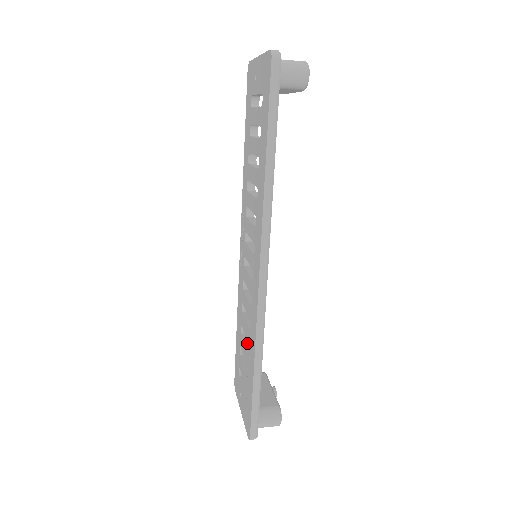
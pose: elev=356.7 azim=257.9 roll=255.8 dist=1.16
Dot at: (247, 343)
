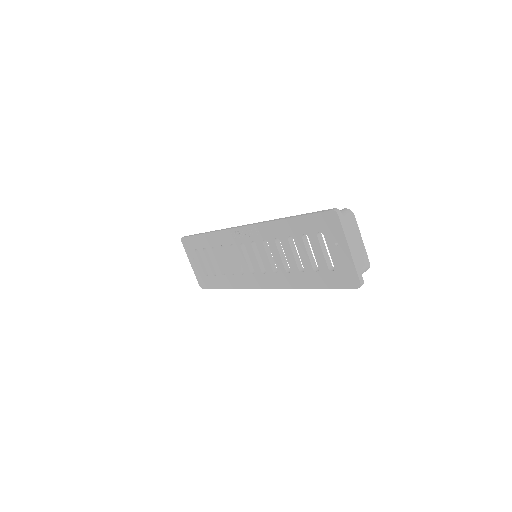
Dot at: (218, 261)
